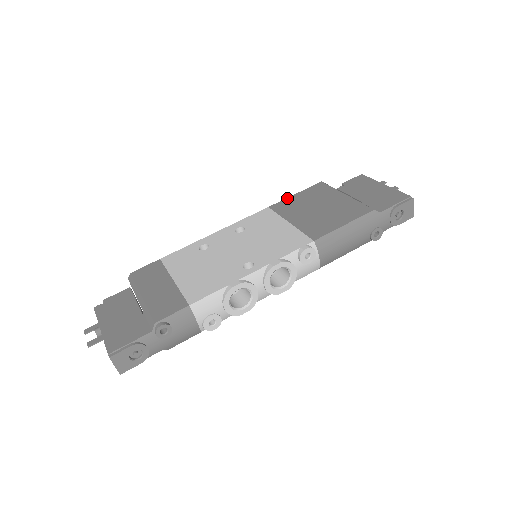
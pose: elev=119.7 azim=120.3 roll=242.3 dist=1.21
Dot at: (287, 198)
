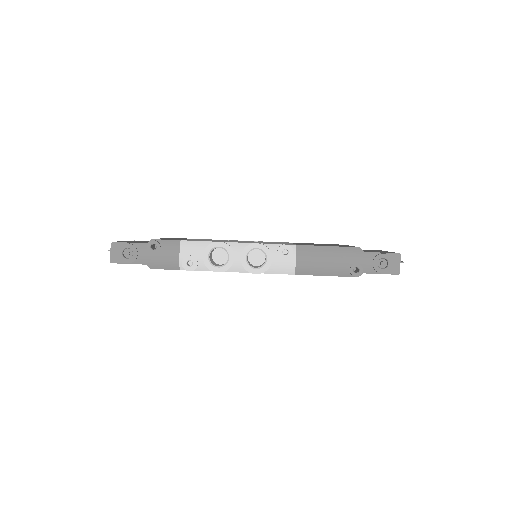
Dot at: occluded
